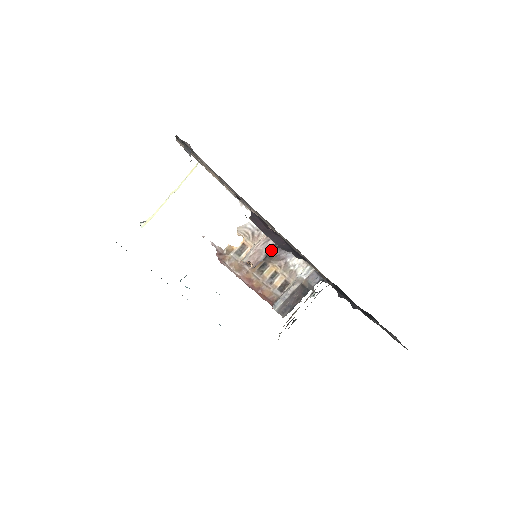
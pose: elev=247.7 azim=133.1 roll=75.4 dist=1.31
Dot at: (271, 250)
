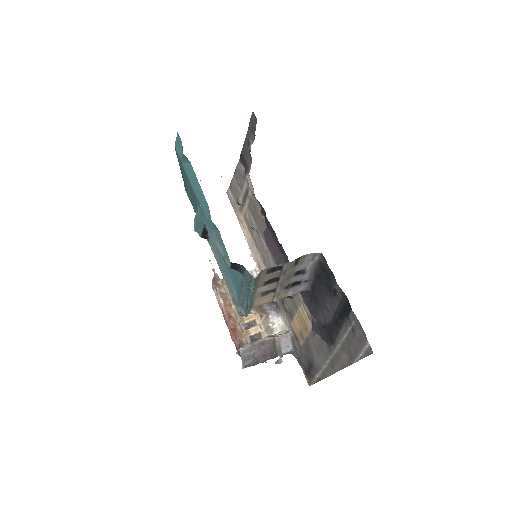
Dot at: occluded
